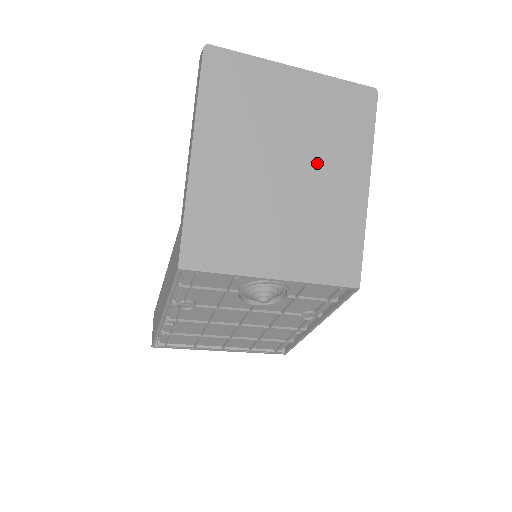
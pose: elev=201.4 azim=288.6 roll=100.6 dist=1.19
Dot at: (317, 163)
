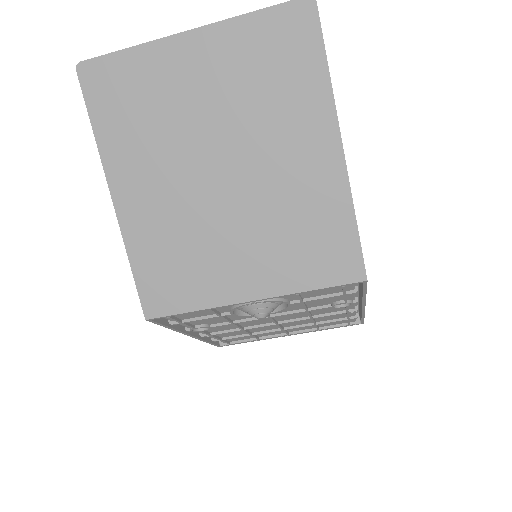
Dot at: (258, 144)
